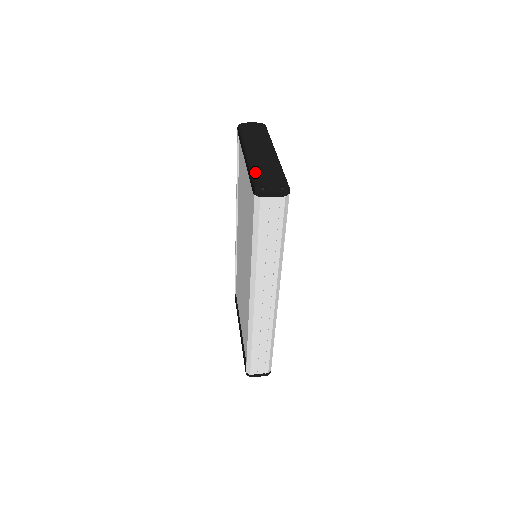
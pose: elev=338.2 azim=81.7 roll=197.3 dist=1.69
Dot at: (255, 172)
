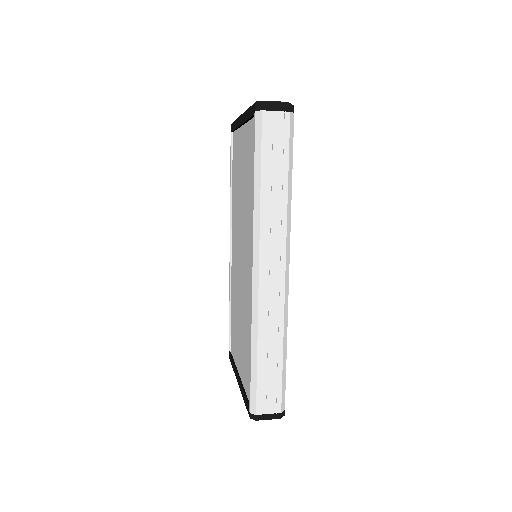
Dot at: occluded
